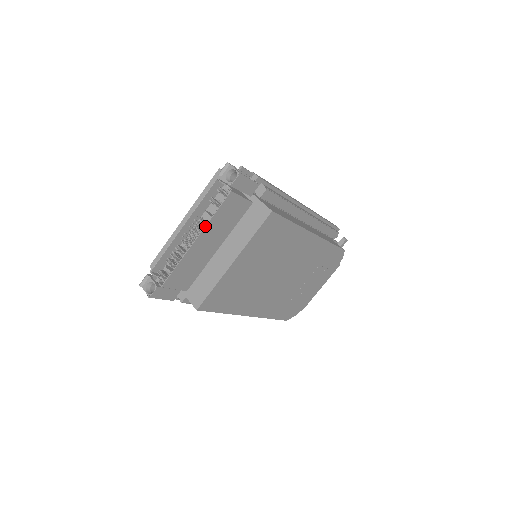
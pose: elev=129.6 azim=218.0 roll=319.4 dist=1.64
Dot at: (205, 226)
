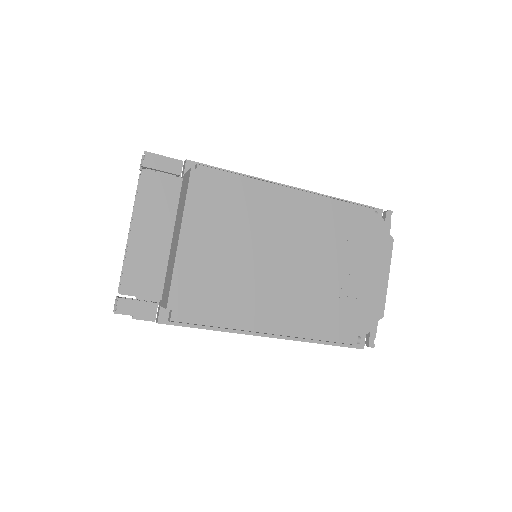
Dot at: occluded
